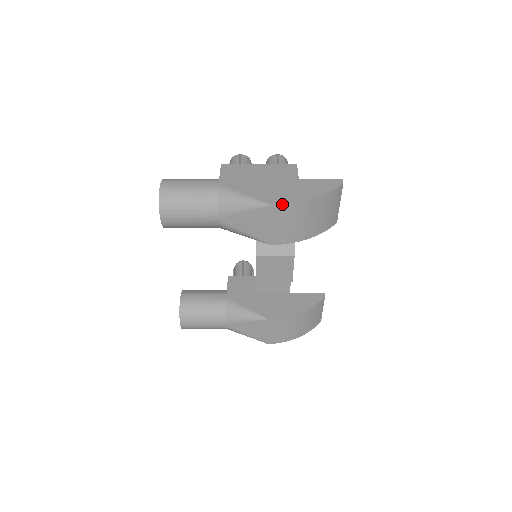
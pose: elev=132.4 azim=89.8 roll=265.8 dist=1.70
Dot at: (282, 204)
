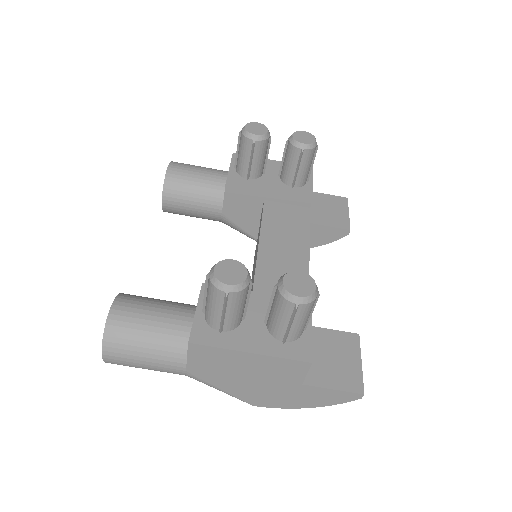
Dot at: occluded
